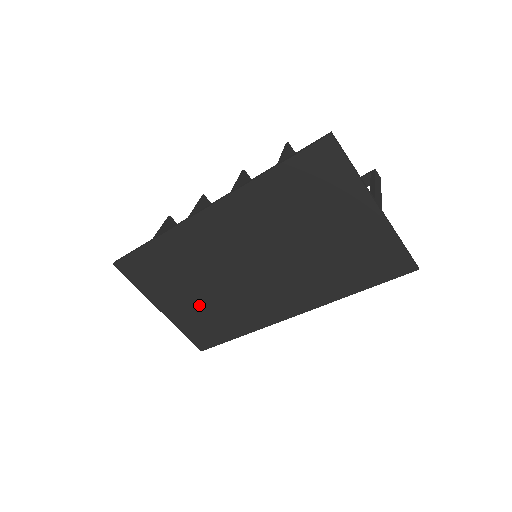
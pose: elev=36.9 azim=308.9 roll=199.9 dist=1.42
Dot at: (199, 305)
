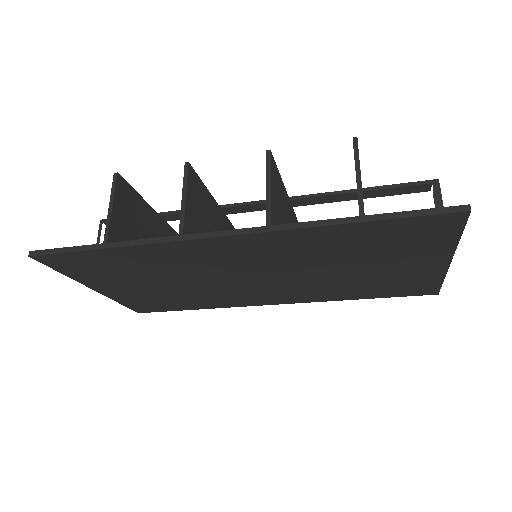
Dot at: (158, 291)
